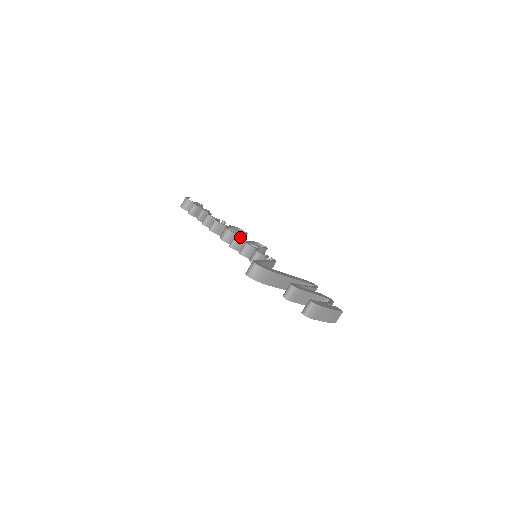
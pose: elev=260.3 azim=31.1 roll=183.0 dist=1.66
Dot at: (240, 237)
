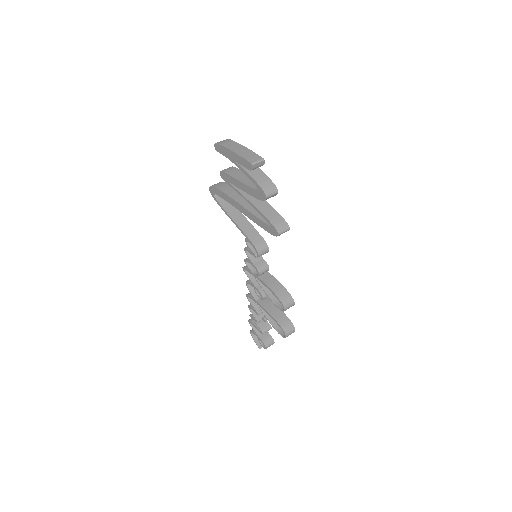
Dot at: occluded
